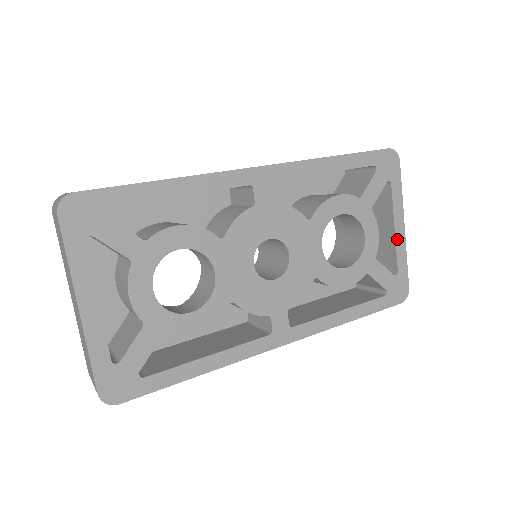
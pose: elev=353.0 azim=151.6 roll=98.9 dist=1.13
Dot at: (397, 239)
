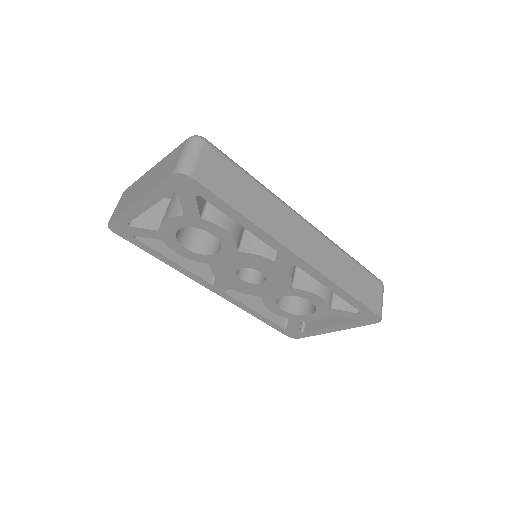
Dot at: (324, 329)
